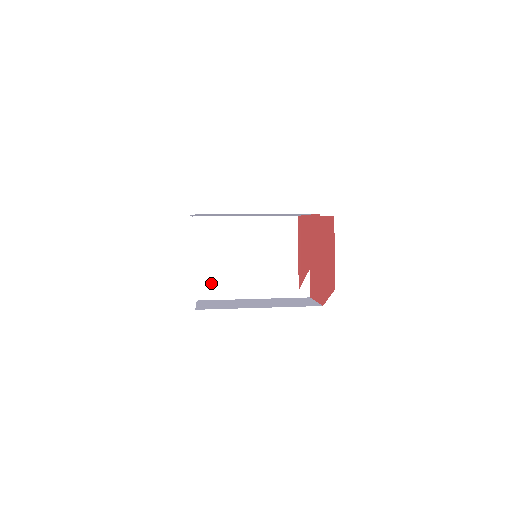
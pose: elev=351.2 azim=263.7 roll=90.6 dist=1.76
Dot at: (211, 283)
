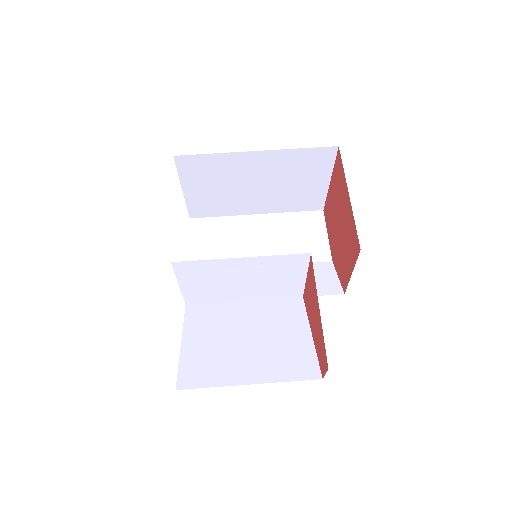
Dot at: (204, 299)
